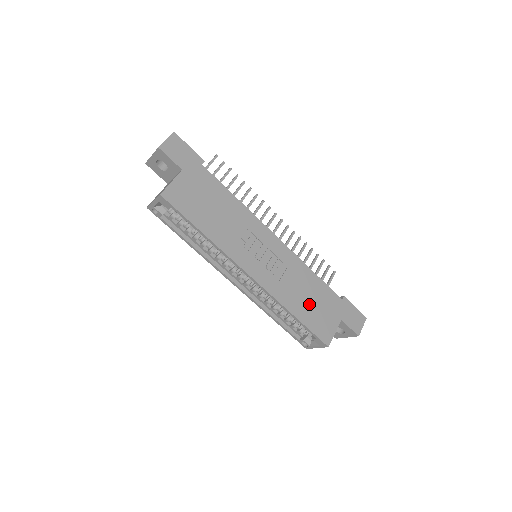
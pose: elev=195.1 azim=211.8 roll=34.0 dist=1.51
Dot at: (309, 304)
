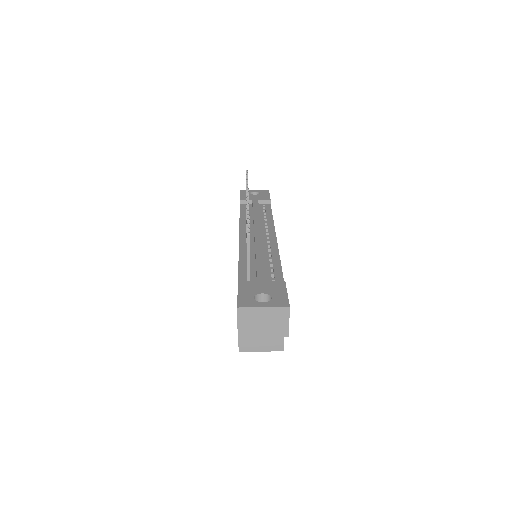
Dot at: occluded
